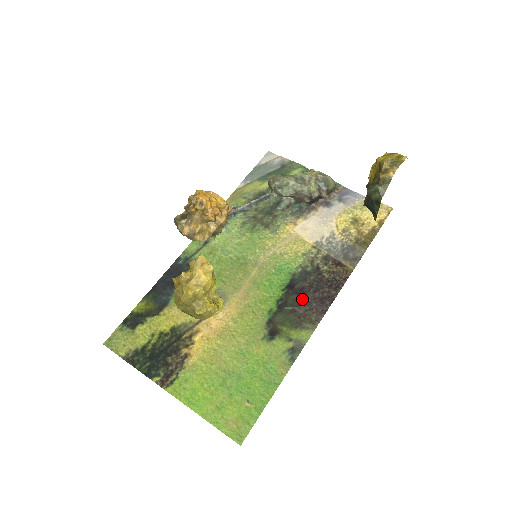
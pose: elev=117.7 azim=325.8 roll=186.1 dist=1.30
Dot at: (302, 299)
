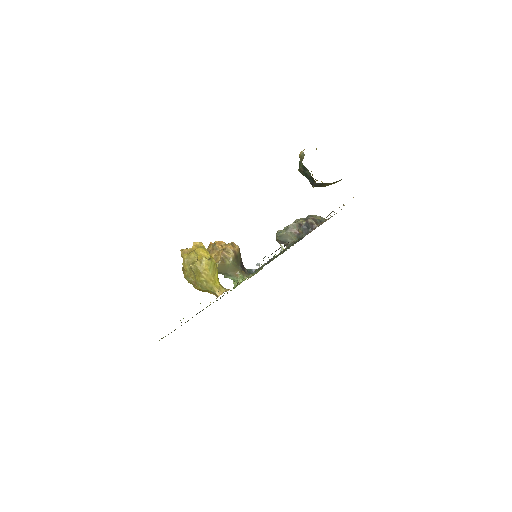
Dot at: occluded
